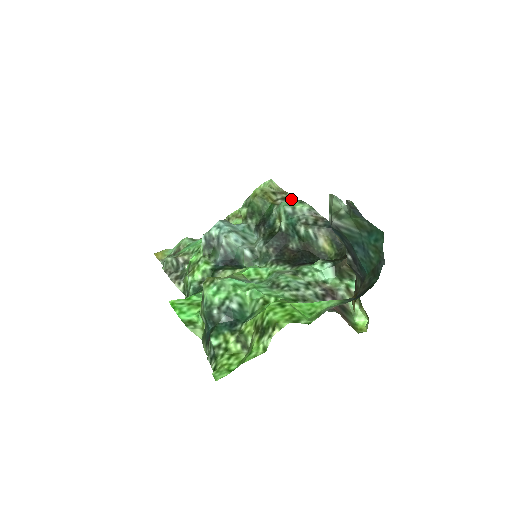
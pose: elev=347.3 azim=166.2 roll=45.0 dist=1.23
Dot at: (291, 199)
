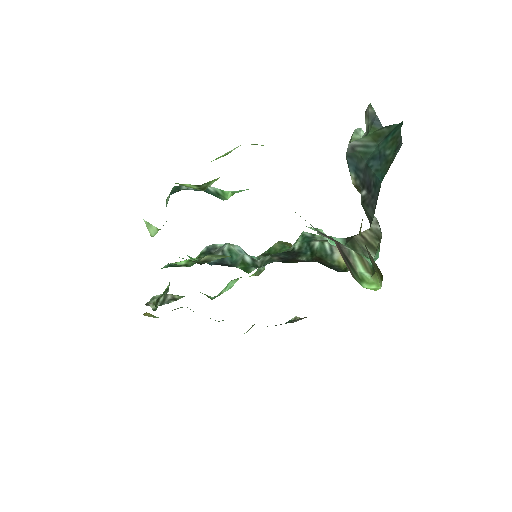
Dot at: occluded
